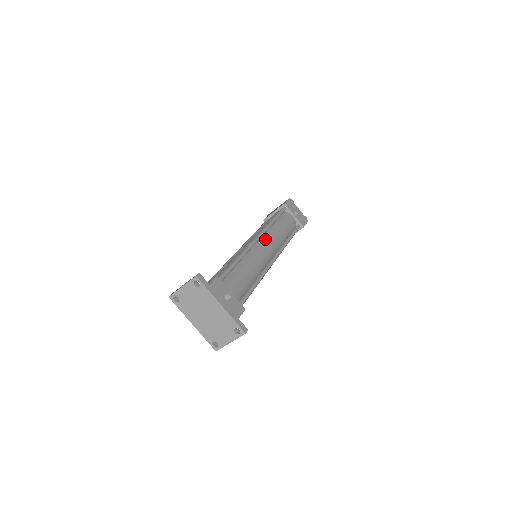
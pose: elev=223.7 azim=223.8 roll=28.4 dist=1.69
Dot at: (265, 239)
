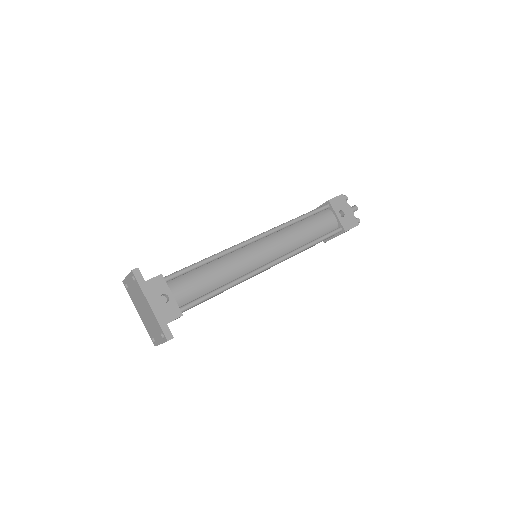
Dot at: (269, 240)
